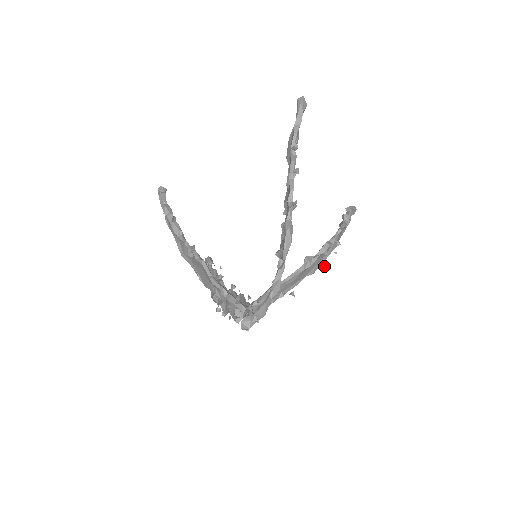
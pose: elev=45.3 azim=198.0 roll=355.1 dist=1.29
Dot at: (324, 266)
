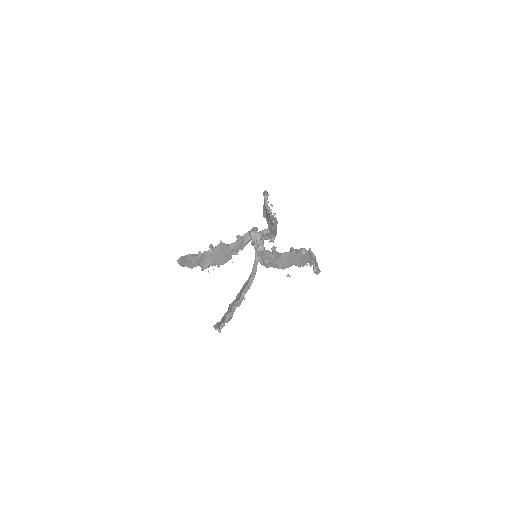
Dot at: (306, 265)
